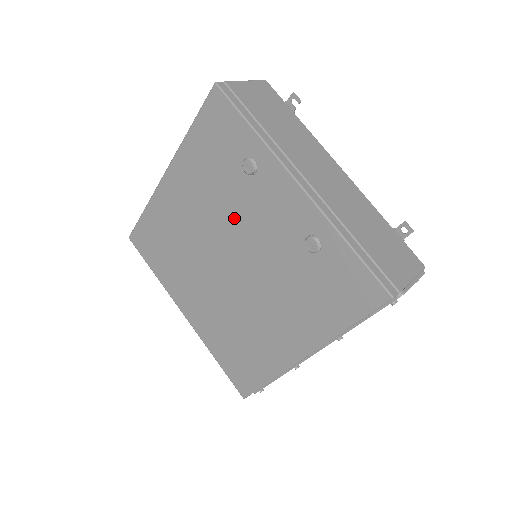
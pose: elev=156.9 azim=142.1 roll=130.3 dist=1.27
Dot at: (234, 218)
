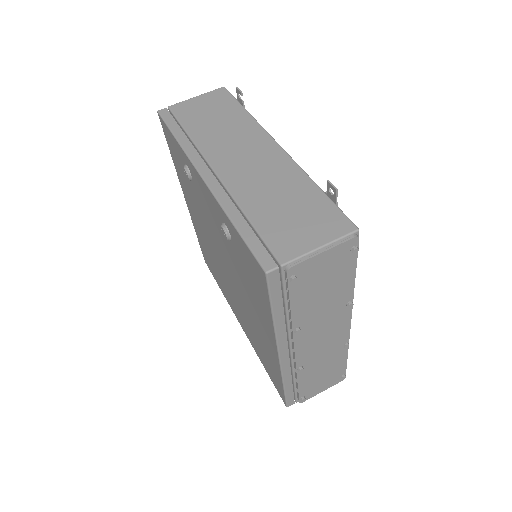
Dot at: (207, 224)
